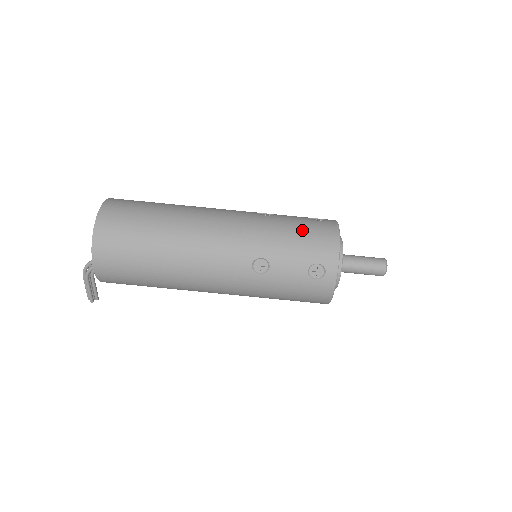
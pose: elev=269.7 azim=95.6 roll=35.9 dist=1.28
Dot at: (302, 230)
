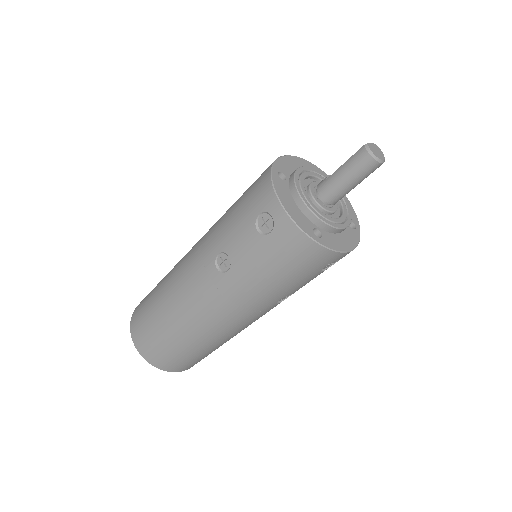
Dot at: (276, 266)
